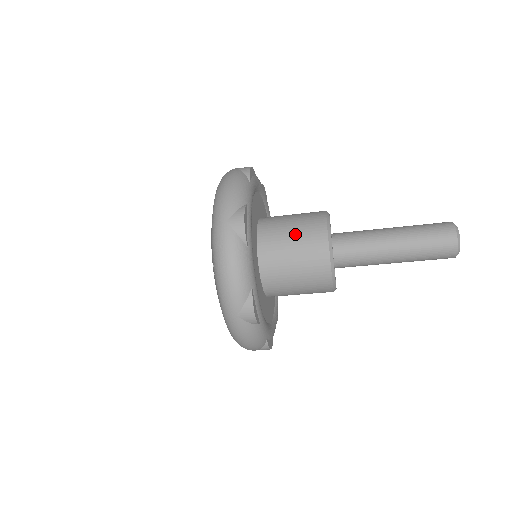
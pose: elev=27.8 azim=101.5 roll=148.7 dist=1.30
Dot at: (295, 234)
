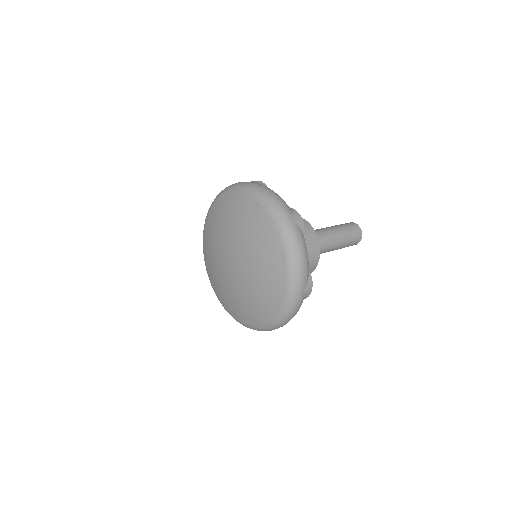
Dot at: occluded
